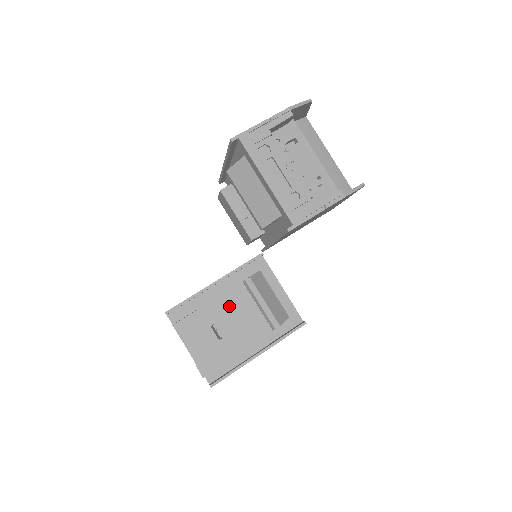
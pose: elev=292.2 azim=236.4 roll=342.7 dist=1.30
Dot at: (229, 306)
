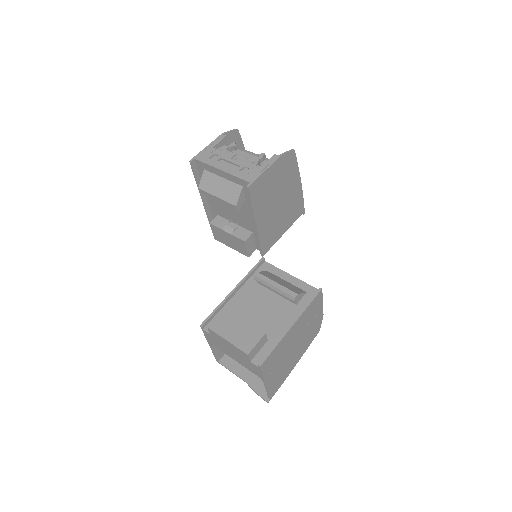
Dot at: (252, 304)
